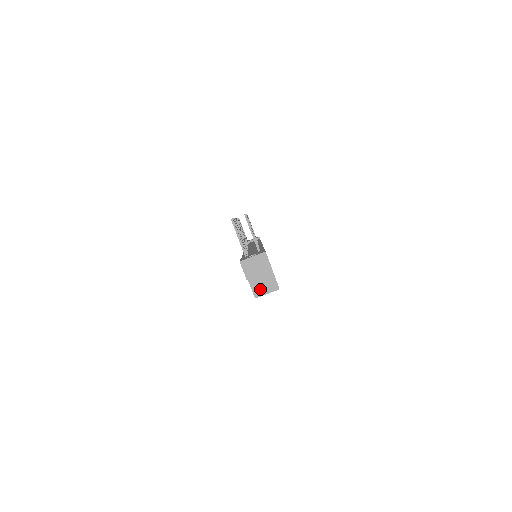
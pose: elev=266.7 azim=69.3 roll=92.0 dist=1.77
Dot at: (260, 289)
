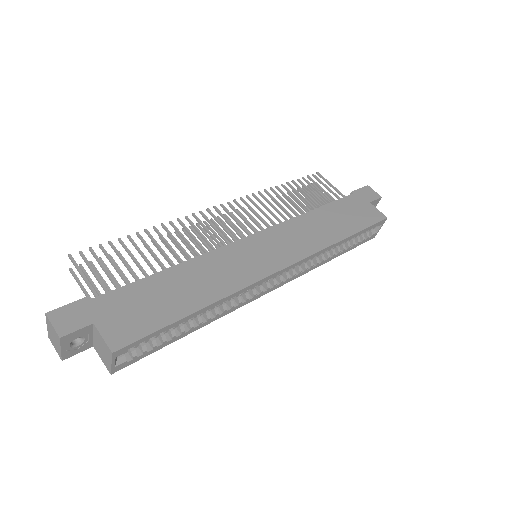
Dot at: (105, 359)
